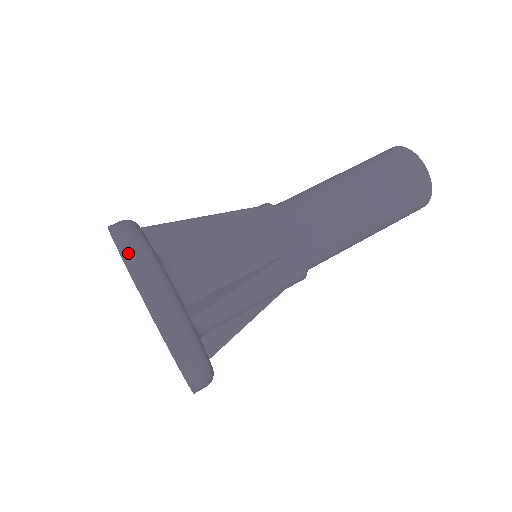
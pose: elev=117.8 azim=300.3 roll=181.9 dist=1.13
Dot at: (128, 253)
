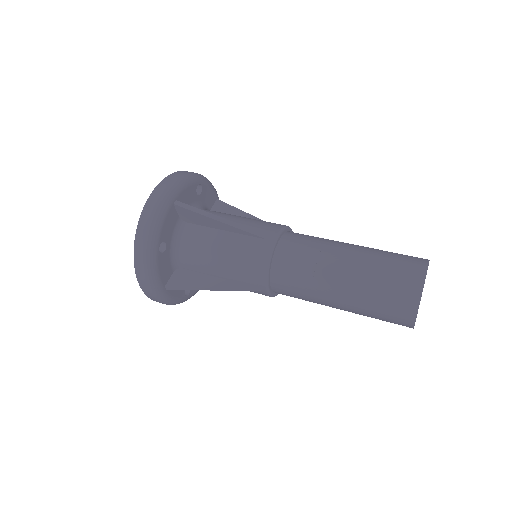
Dot at: occluded
